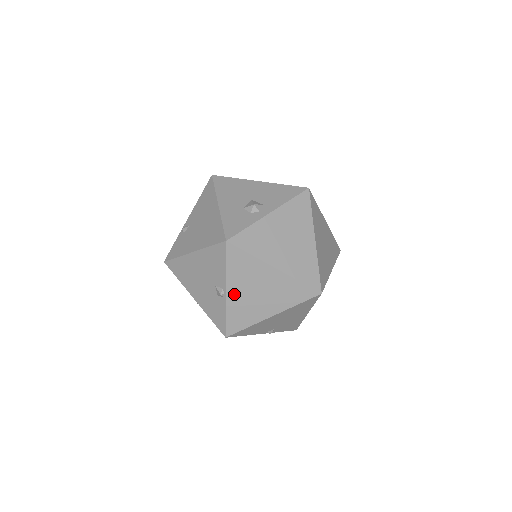
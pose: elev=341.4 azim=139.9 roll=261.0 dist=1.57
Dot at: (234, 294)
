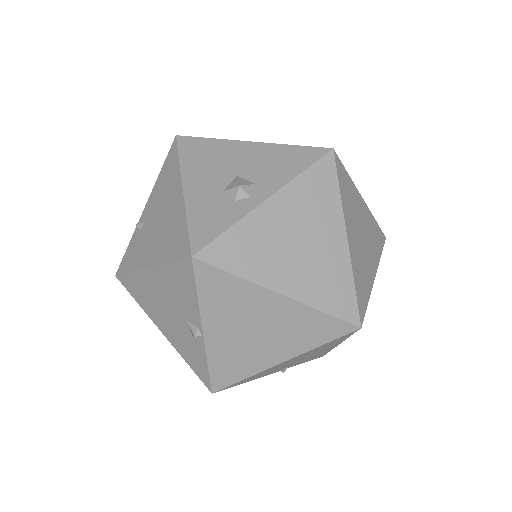
Dot at: (217, 335)
